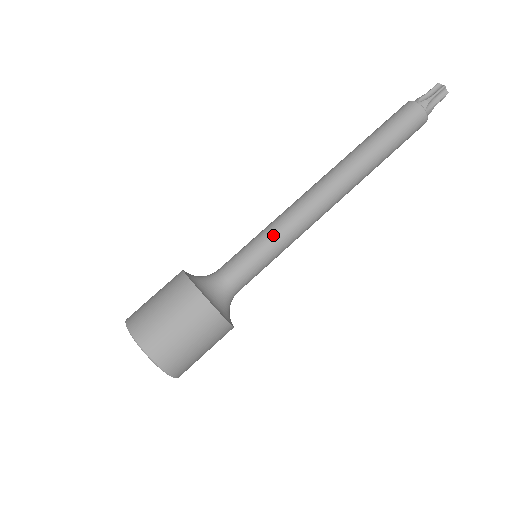
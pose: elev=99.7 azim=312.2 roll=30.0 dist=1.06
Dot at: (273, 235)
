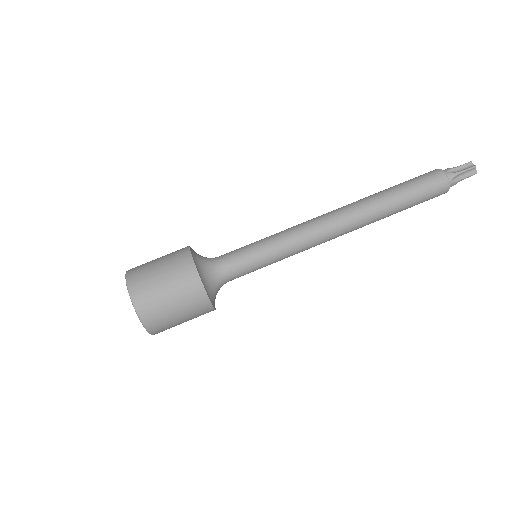
Dot at: (277, 244)
